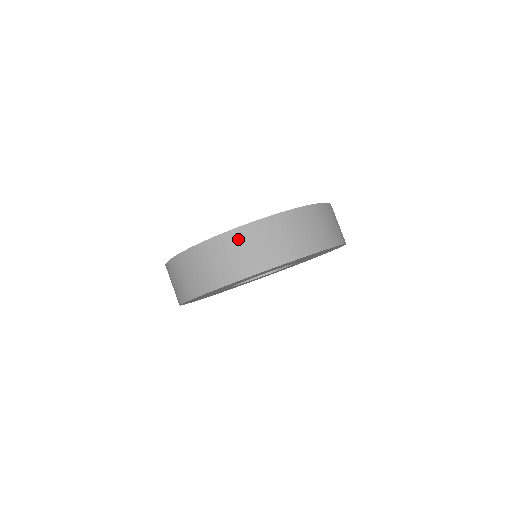
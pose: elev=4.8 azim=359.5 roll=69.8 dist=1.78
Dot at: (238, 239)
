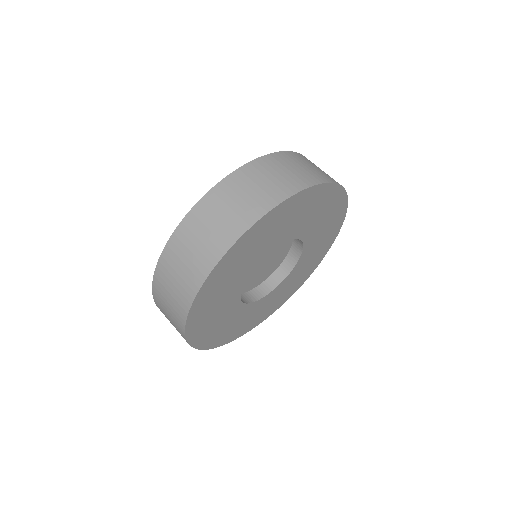
Dot at: (293, 158)
